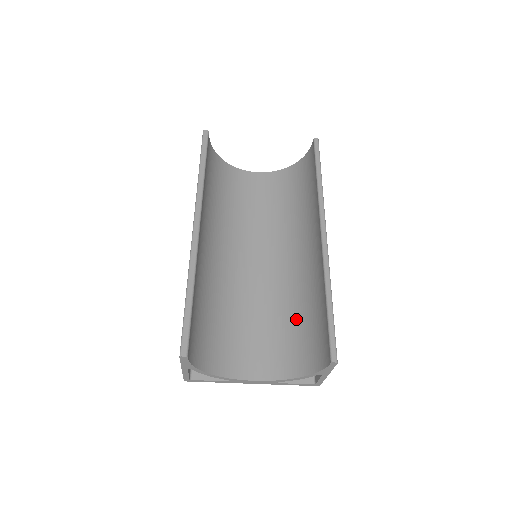
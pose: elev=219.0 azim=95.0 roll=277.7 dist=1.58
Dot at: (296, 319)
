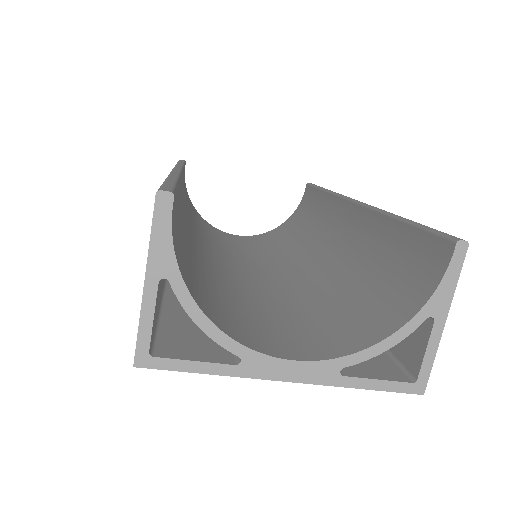
Dot at: (344, 293)
